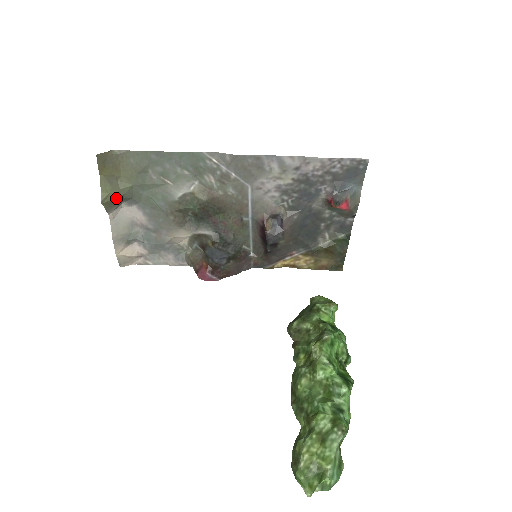
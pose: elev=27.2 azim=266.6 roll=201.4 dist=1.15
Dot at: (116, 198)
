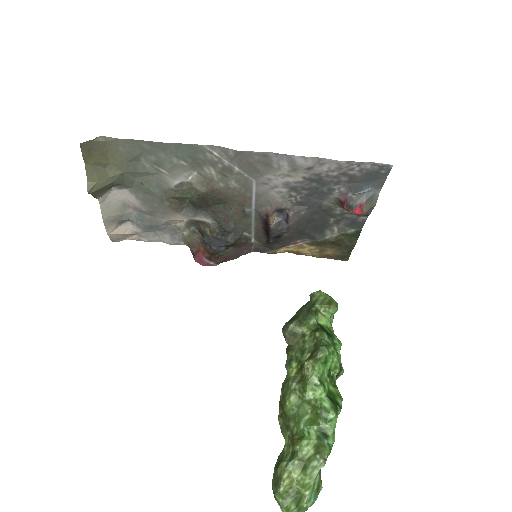
Dot at: (105, 186)
